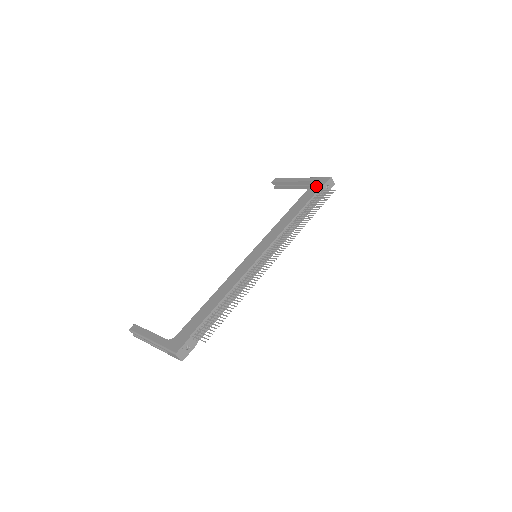
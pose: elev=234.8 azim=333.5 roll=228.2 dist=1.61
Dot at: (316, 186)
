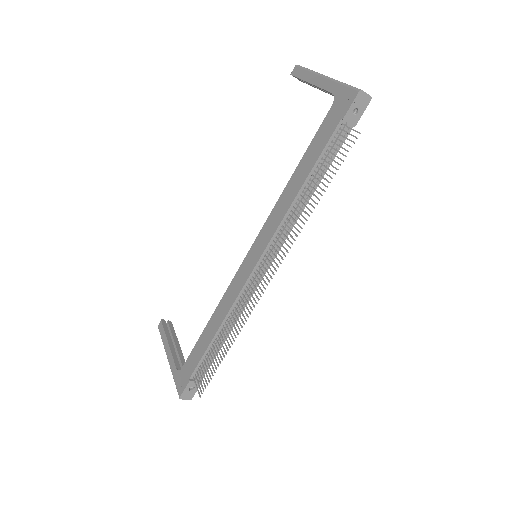
Dot at: (336, 113)
